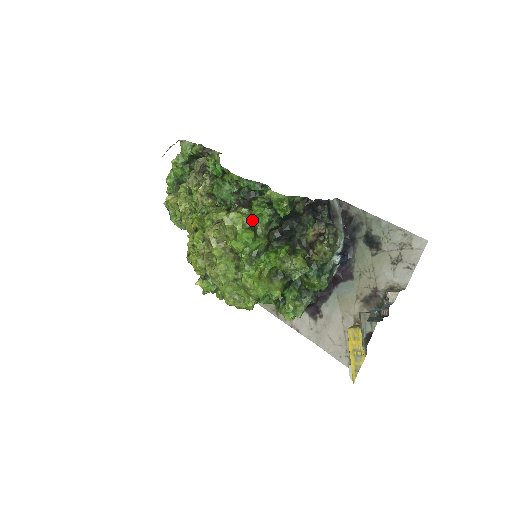
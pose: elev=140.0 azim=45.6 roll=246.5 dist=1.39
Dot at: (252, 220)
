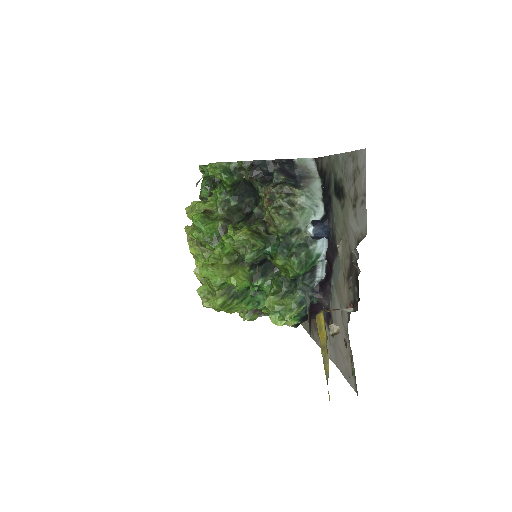
Dot at: (210, 204)
